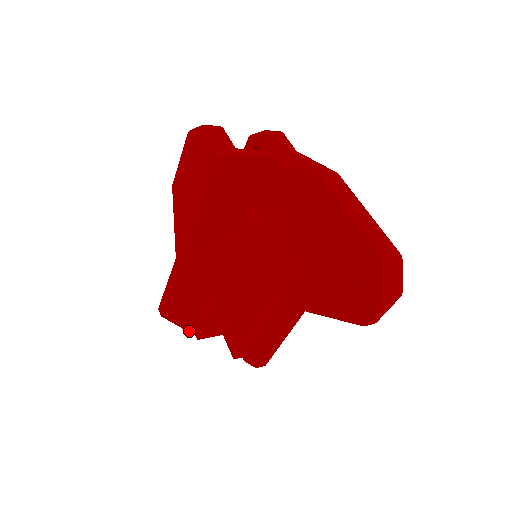
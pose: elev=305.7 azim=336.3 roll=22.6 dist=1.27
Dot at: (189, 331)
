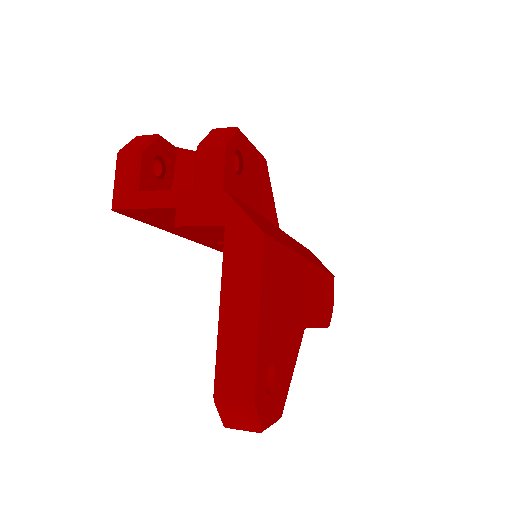
Dot at: occluded
